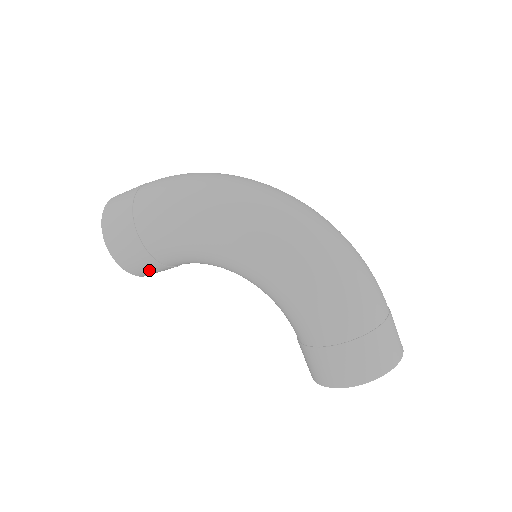
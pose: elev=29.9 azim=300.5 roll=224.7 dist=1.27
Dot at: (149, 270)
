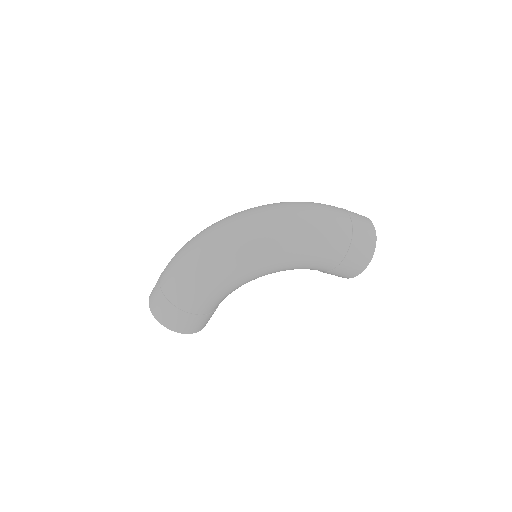
Dot at: occluded
